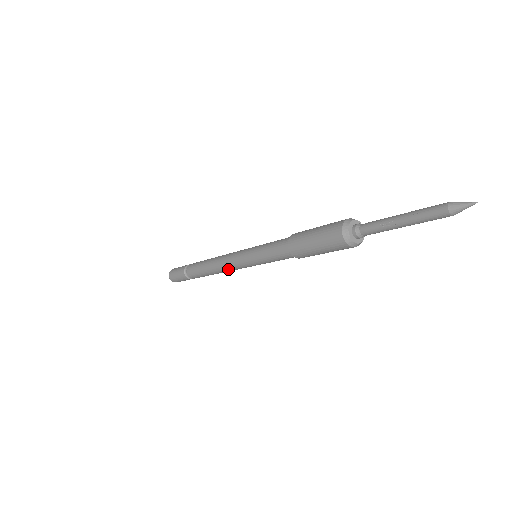
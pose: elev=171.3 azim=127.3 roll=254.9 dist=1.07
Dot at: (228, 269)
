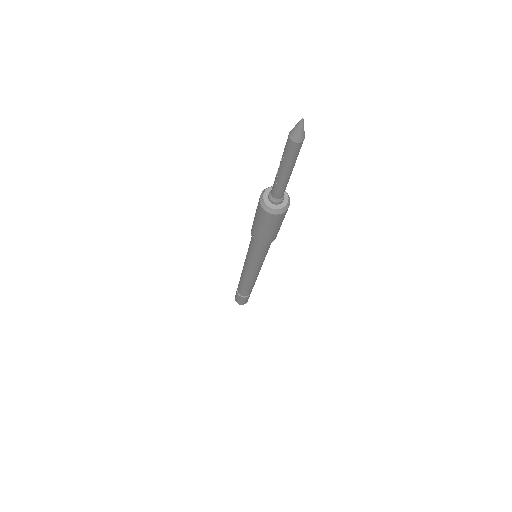
Dot at: (248, 276)
